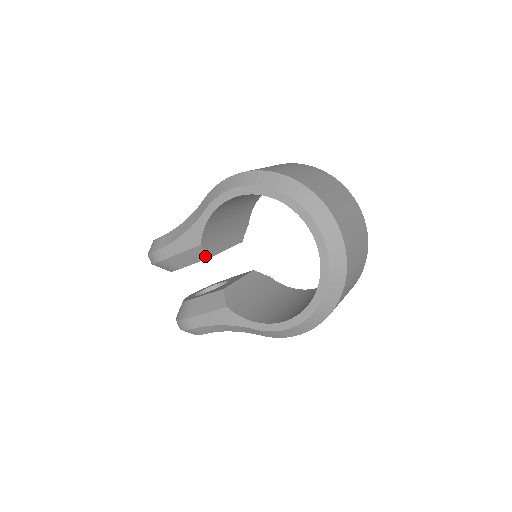
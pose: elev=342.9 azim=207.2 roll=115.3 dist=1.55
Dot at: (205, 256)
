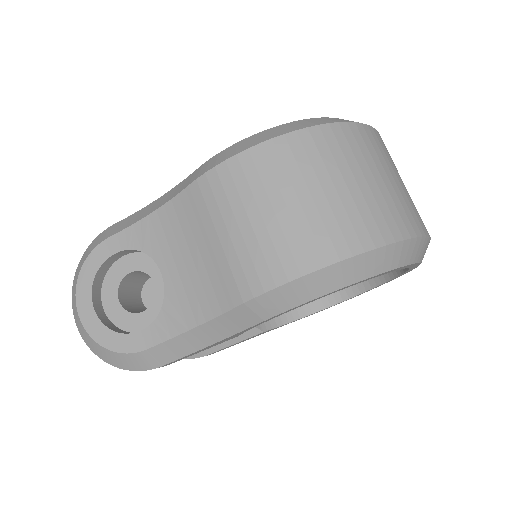
Dot at: occluded
